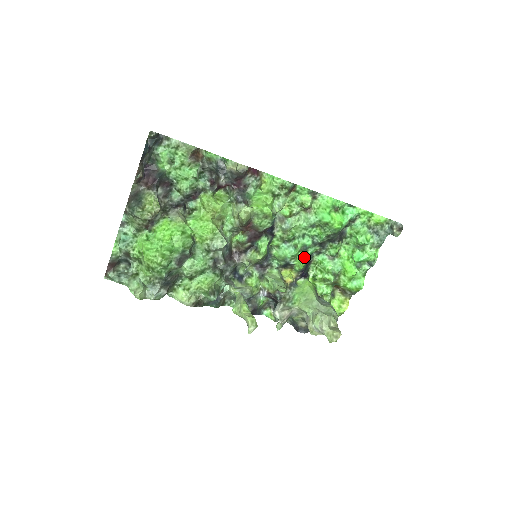
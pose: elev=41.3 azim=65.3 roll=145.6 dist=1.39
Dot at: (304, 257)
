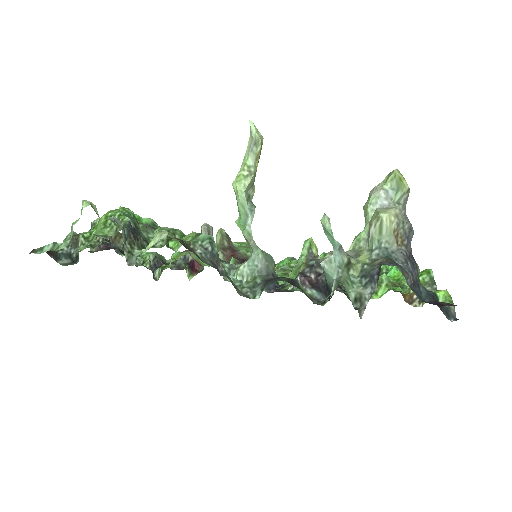
Dot at: occluded
